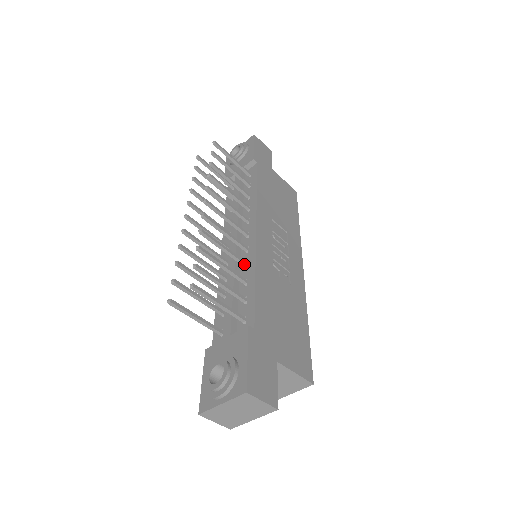
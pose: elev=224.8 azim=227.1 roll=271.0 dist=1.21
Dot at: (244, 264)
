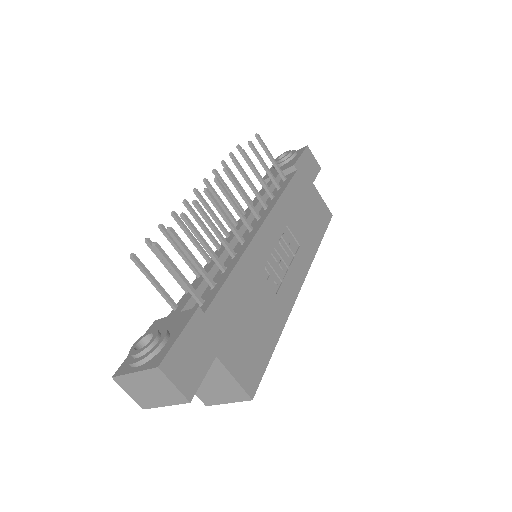
Dot at: (231, 253)
